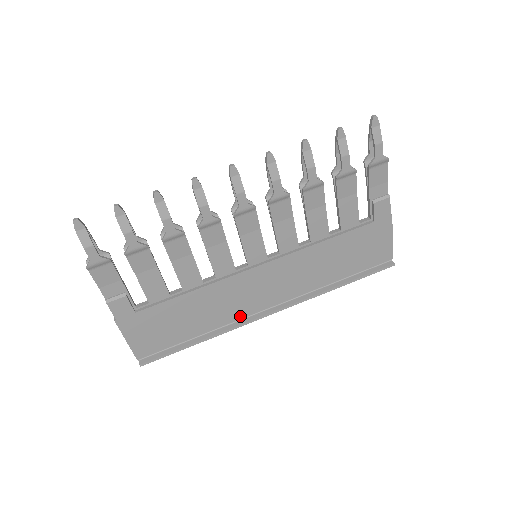
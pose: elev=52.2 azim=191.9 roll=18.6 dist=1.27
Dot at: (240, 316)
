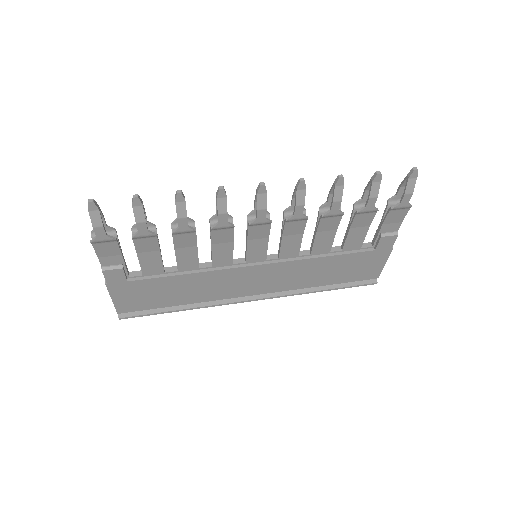
Dot at: (224, 297)
